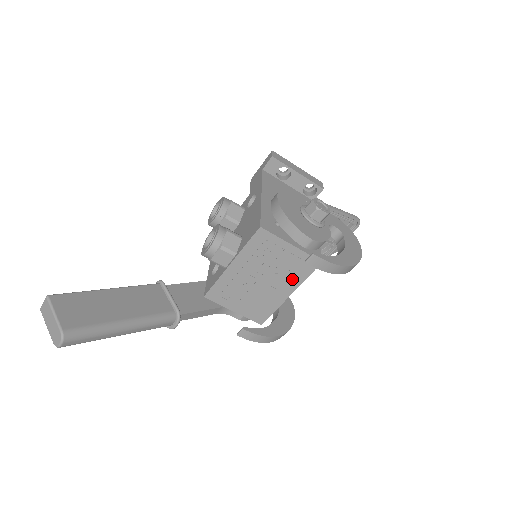
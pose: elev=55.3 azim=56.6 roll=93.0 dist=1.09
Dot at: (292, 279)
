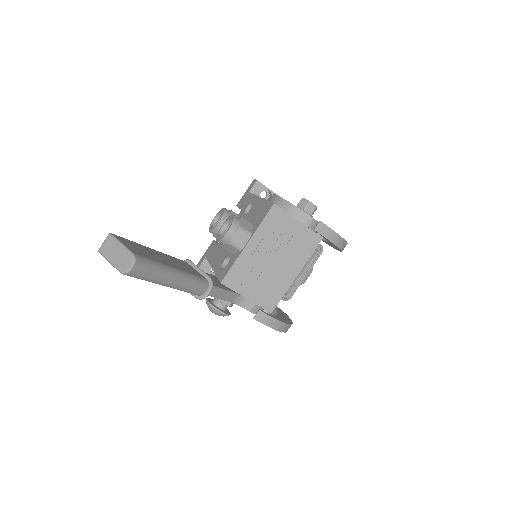
Dot at: (299, 257)
